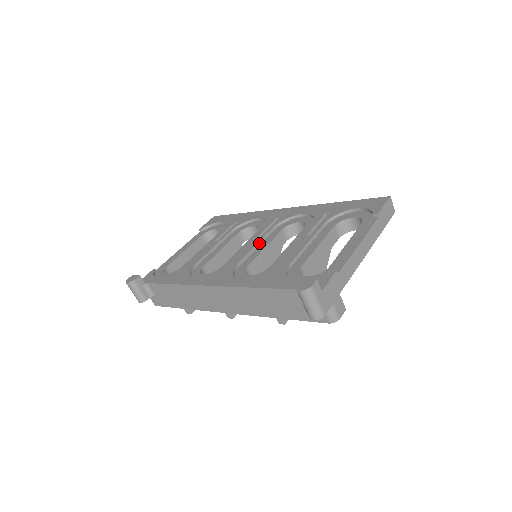
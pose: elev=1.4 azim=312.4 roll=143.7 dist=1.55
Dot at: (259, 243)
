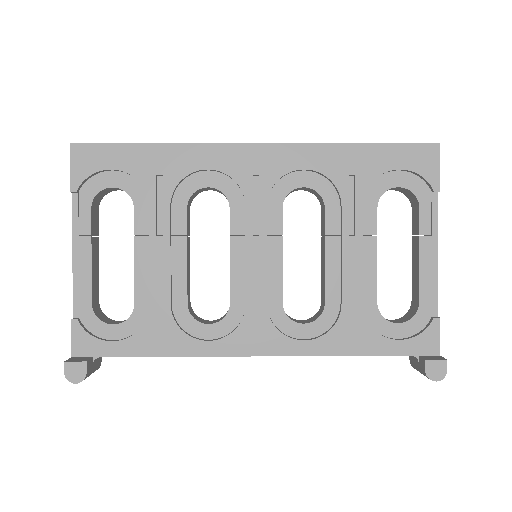
Dot at: (266, 248)
